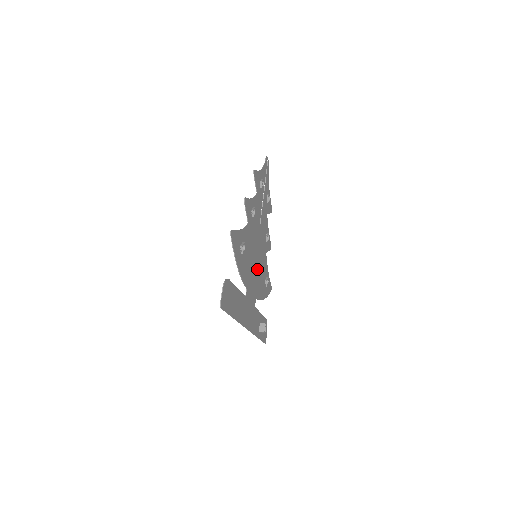
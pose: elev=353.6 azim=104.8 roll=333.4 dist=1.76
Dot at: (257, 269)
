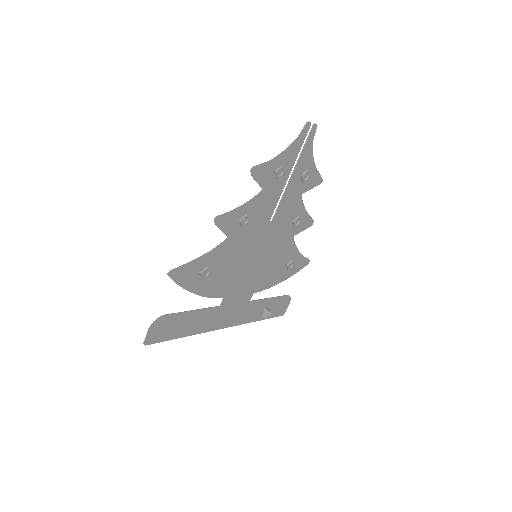
Dot at: (260, 266)
